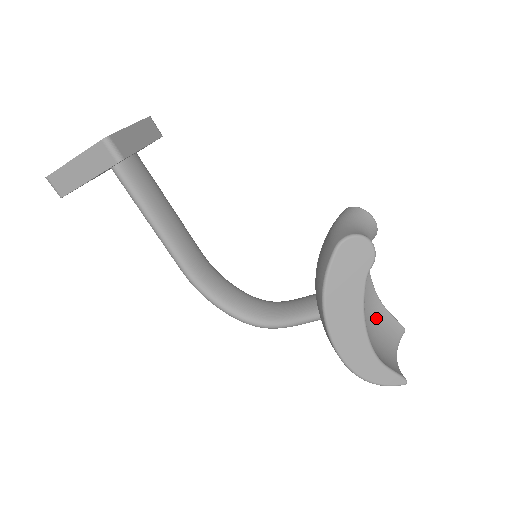
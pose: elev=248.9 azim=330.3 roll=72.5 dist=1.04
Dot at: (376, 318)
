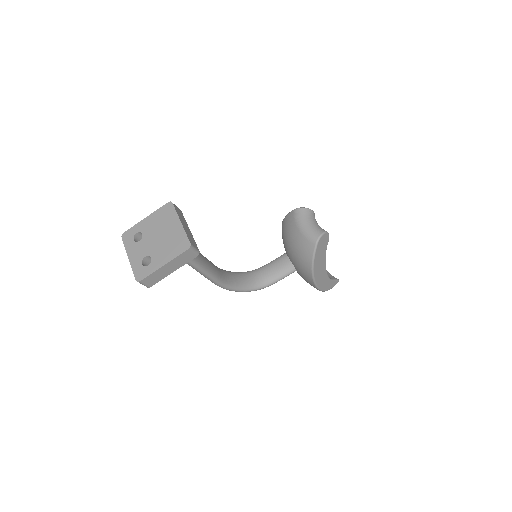
Dot at: occluded
